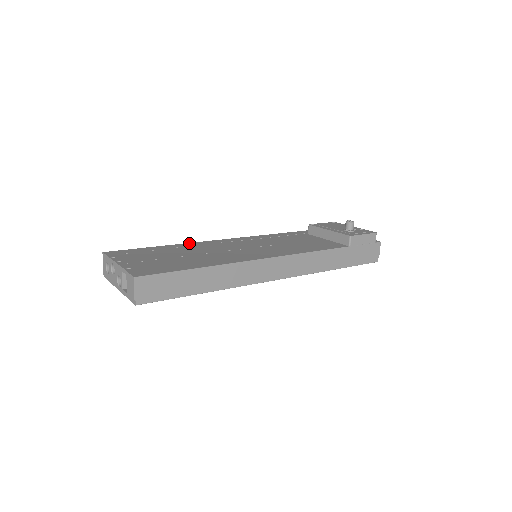
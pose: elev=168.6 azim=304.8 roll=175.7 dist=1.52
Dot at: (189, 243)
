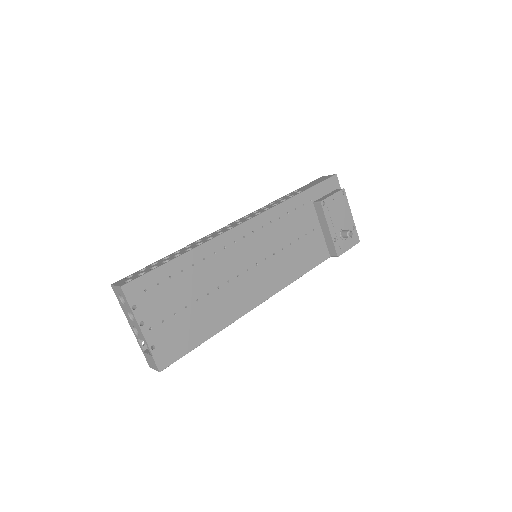
Dot at: (205, 245)
